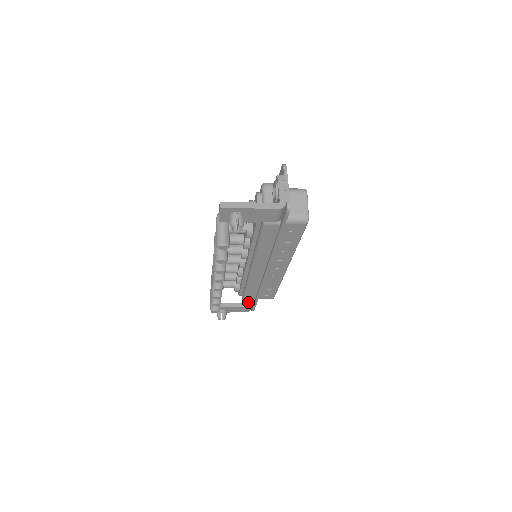
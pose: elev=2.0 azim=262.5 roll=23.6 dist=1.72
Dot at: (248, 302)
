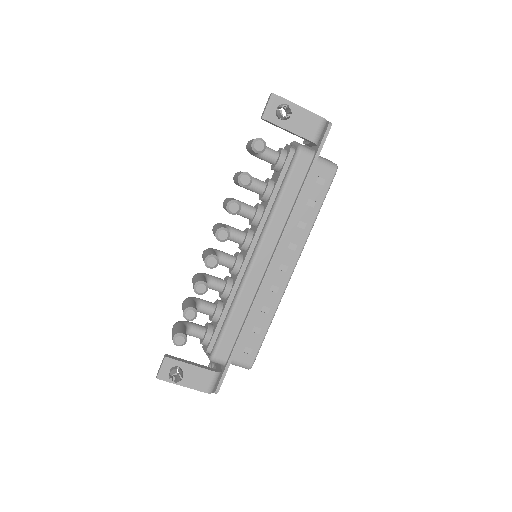
Dot at: (215, 368)
